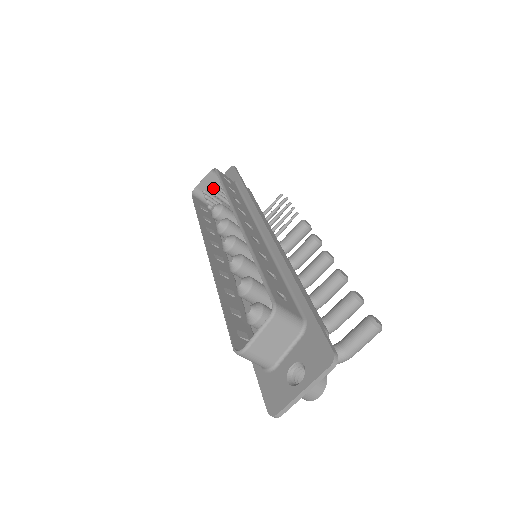
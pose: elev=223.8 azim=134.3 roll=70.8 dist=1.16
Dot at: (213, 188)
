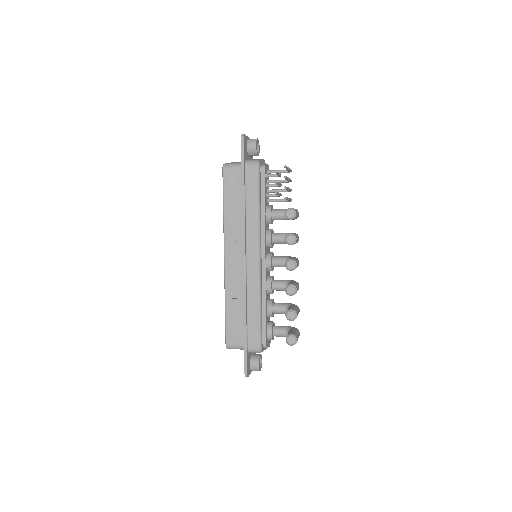
Dot at: occluded
